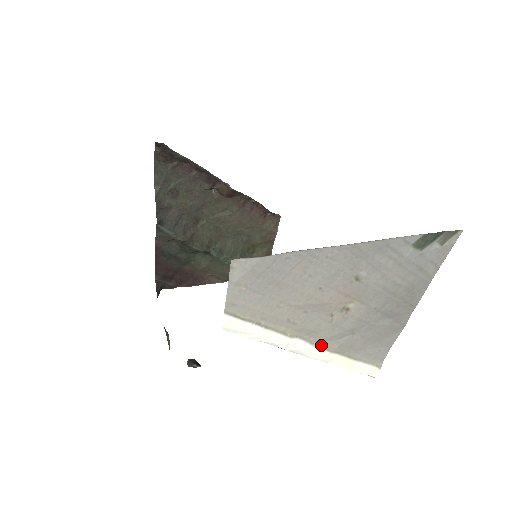
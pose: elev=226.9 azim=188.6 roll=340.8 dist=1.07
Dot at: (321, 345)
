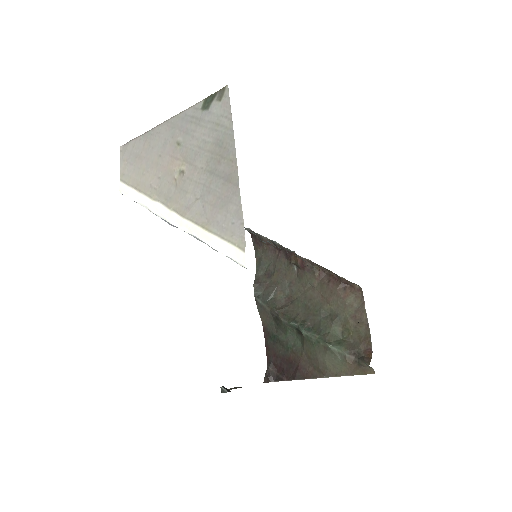
Dot at: (176, 211)
